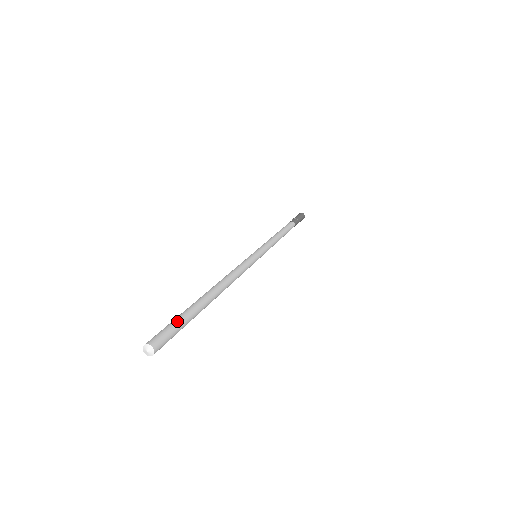
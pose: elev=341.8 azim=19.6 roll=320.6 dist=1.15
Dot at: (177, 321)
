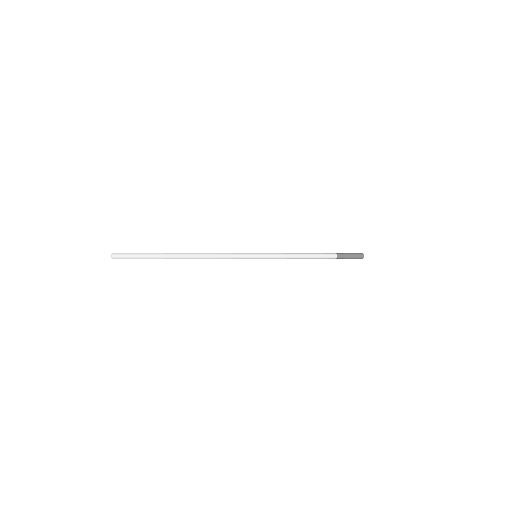
Dot at: (140, 254)
